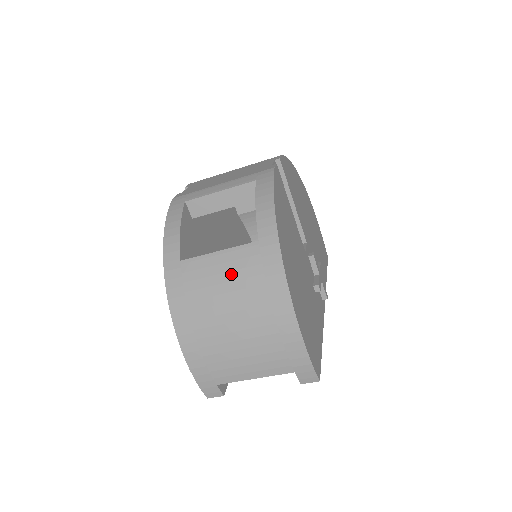
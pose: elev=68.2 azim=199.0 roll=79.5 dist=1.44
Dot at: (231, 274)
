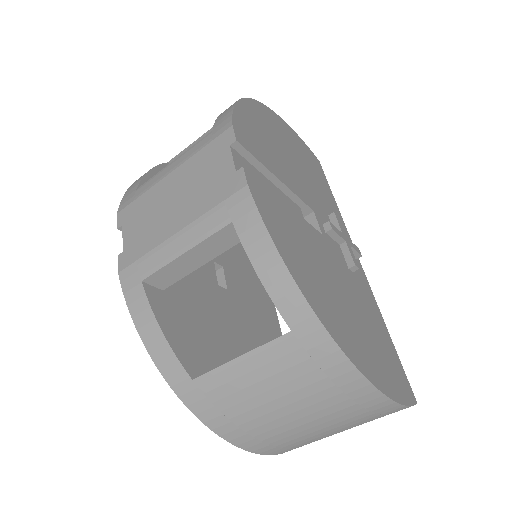
Dot at: (273, 379)
